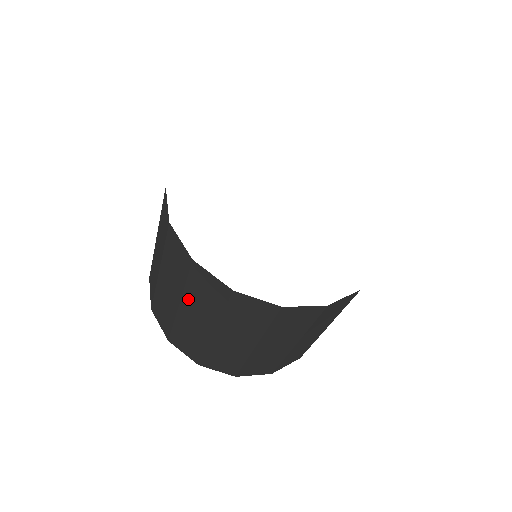
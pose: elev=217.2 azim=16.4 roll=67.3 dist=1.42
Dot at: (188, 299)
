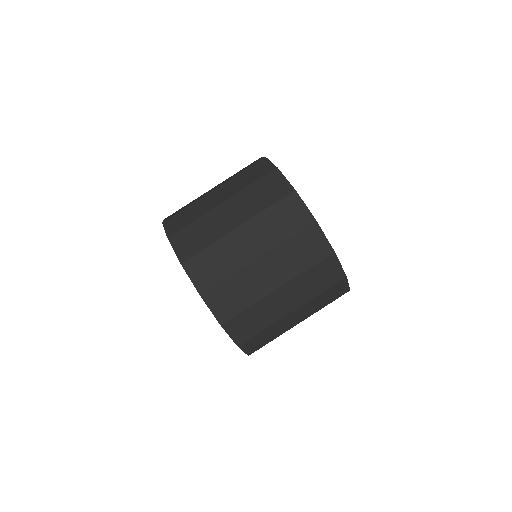
Dot at: occluded
